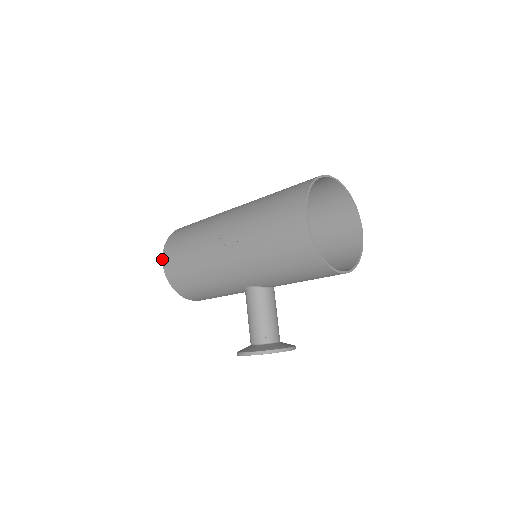
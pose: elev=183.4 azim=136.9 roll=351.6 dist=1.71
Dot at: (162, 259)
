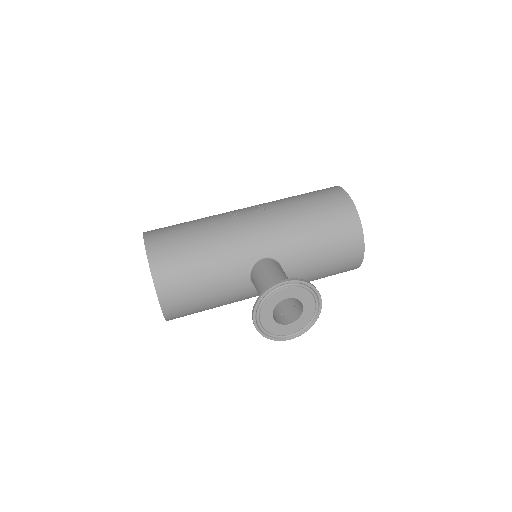
Dot at: (143, 235)
